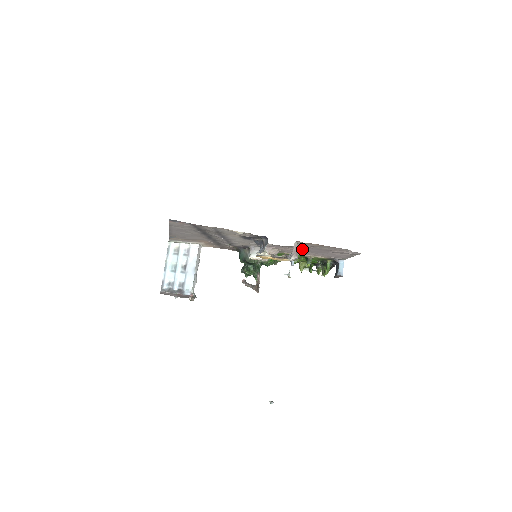
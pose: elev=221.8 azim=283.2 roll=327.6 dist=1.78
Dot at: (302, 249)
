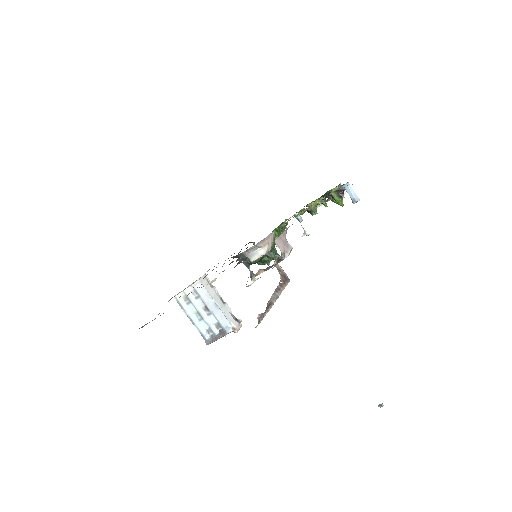
Dot at: occluded
